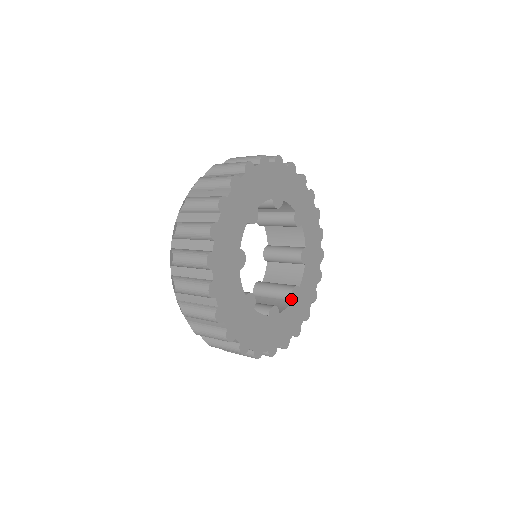
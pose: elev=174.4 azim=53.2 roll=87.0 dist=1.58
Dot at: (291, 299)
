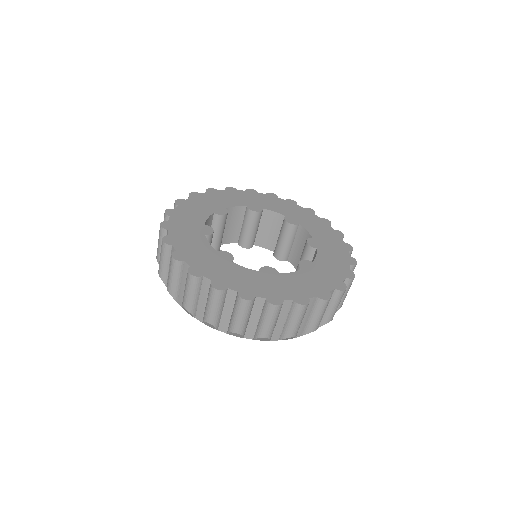
Dot at: (259, 270)
